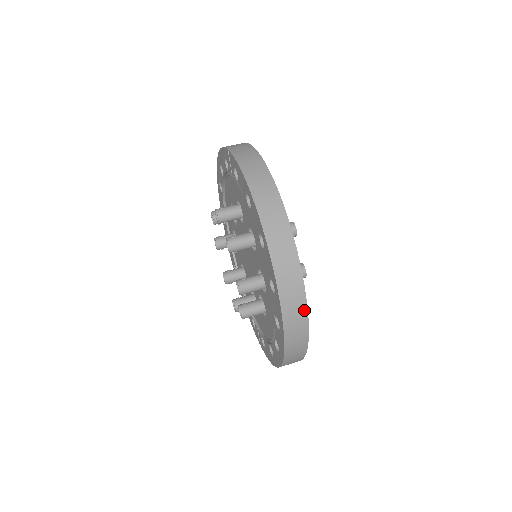
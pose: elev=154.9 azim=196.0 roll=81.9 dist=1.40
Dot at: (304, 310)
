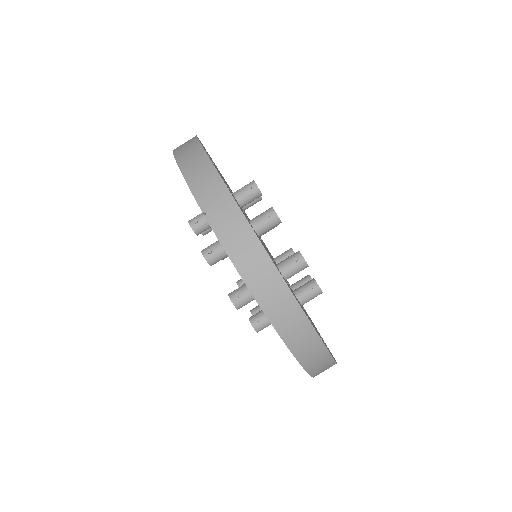
Dot at: occluded
